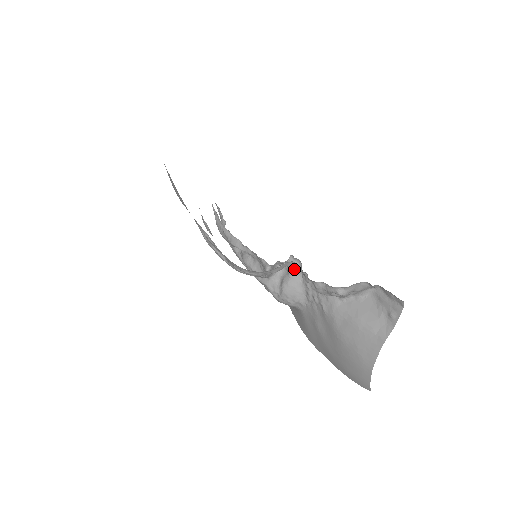
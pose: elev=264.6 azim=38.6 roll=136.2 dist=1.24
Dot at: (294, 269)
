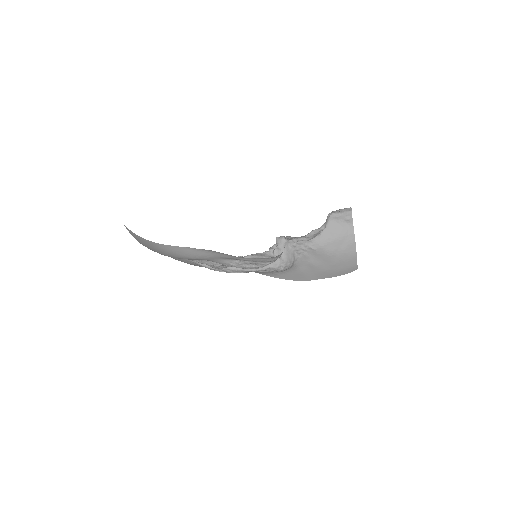
Dot at: (282, 244)
